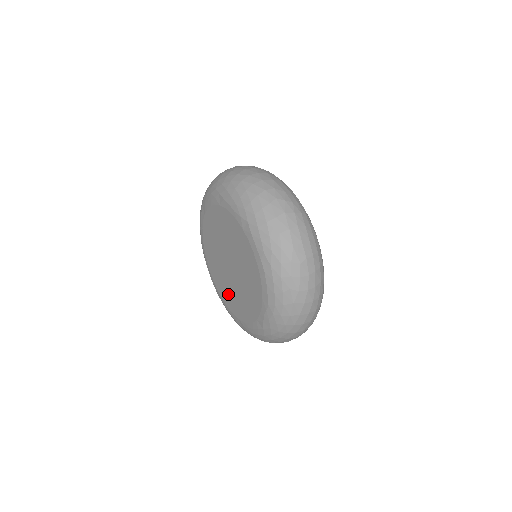
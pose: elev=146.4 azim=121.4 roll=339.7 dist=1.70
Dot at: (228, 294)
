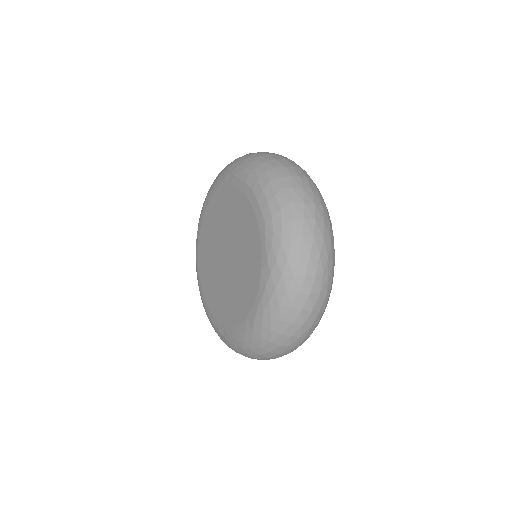
Dot at: (231, 303)
